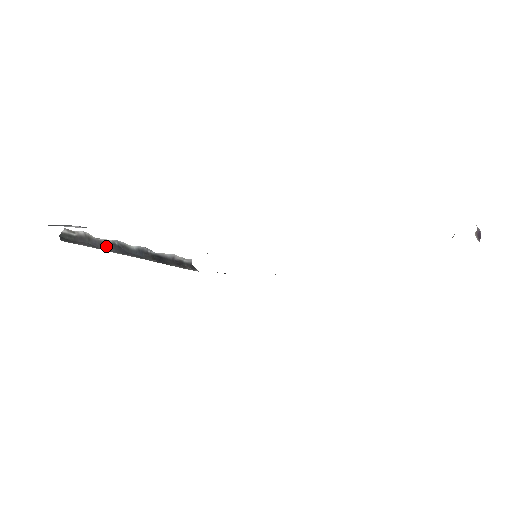
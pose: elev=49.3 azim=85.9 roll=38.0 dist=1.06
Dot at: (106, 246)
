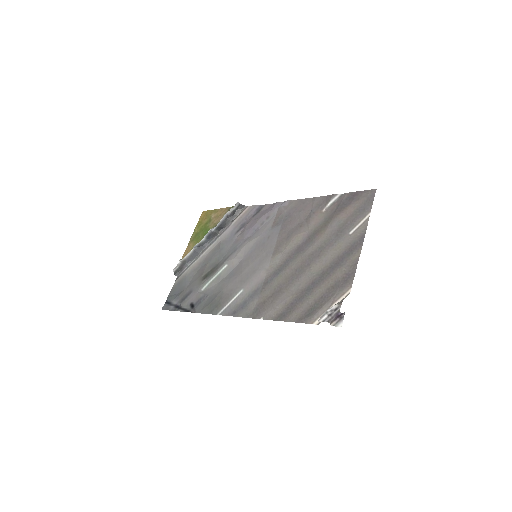
Dot at: (193, 255)
